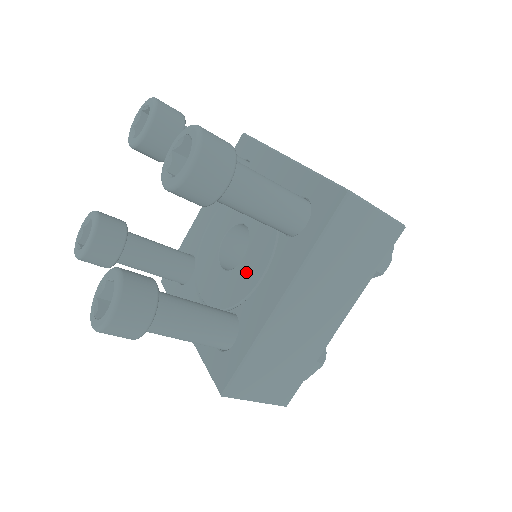
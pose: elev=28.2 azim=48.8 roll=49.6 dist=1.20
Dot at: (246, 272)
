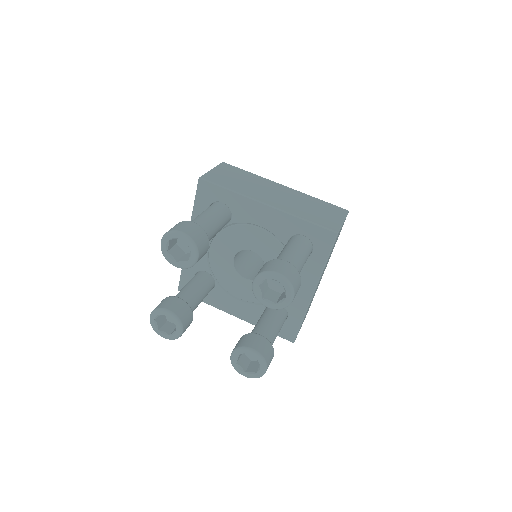
Dot at: (238, 285)
